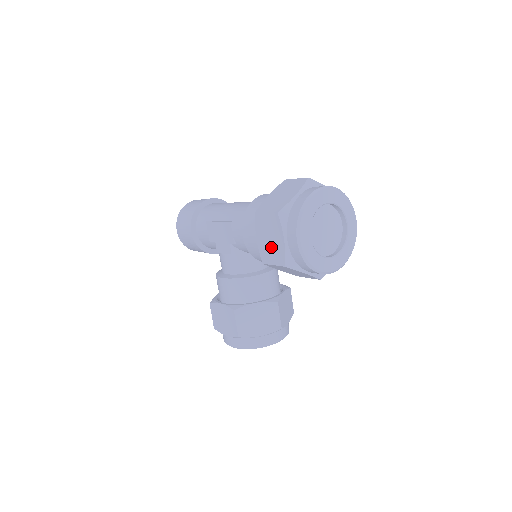
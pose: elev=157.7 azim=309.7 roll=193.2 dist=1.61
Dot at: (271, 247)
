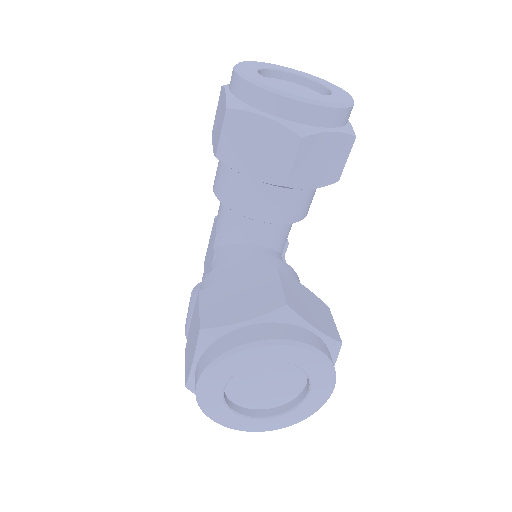
Dot at: (219, 123)
